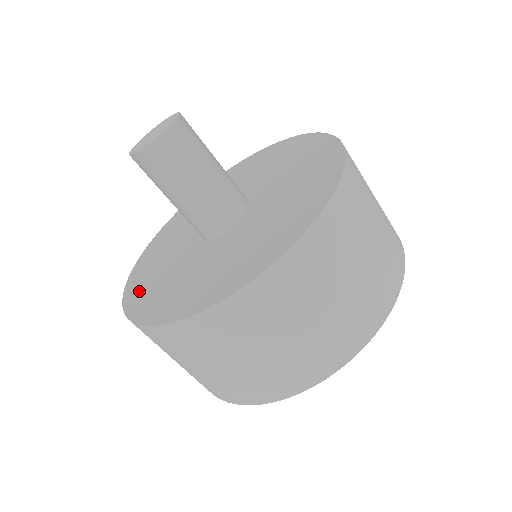
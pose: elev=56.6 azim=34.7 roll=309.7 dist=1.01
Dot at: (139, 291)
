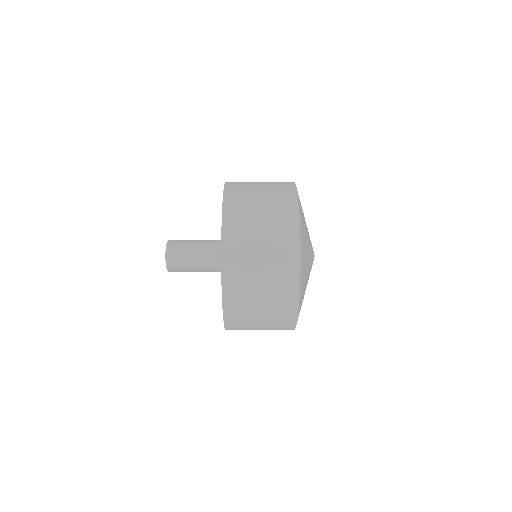
Dot at: occluded
